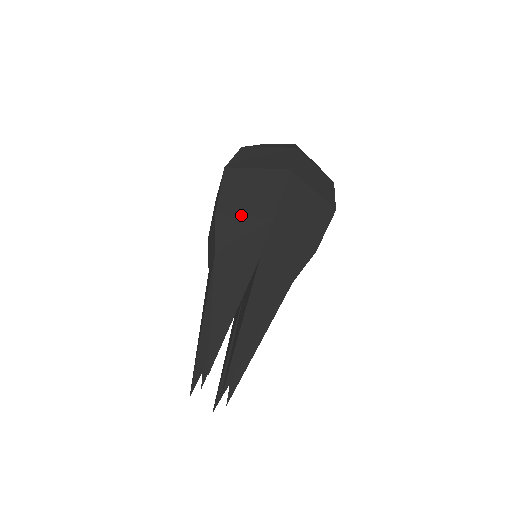
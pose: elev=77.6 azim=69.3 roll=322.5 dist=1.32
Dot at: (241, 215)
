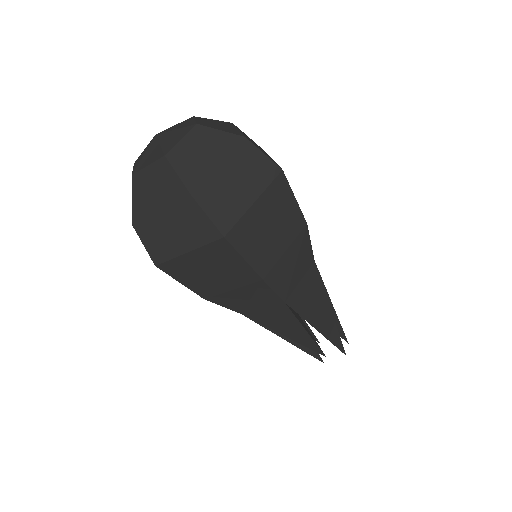
Dot at: (229, 291)
